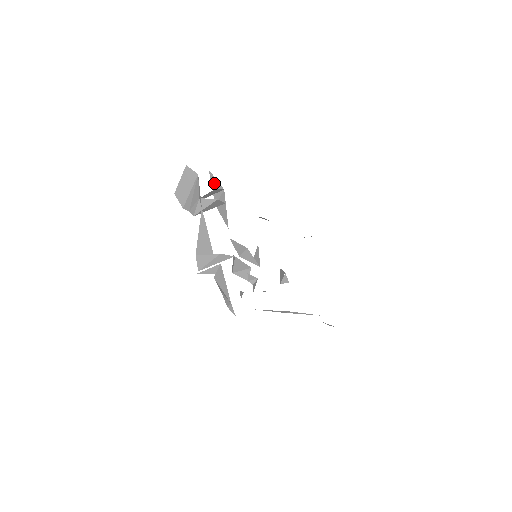
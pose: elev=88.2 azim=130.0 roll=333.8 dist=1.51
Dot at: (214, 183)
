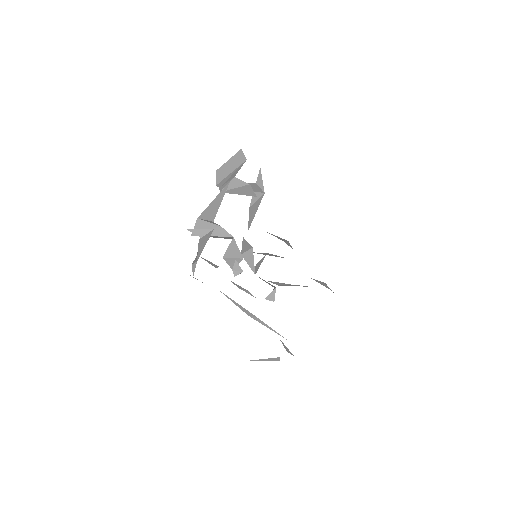
Dot at: (259, 183)
